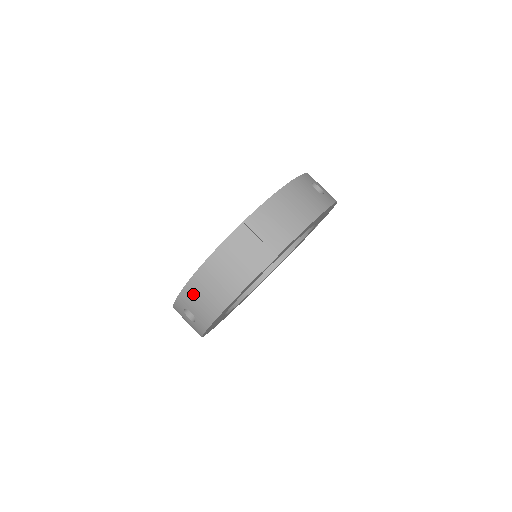
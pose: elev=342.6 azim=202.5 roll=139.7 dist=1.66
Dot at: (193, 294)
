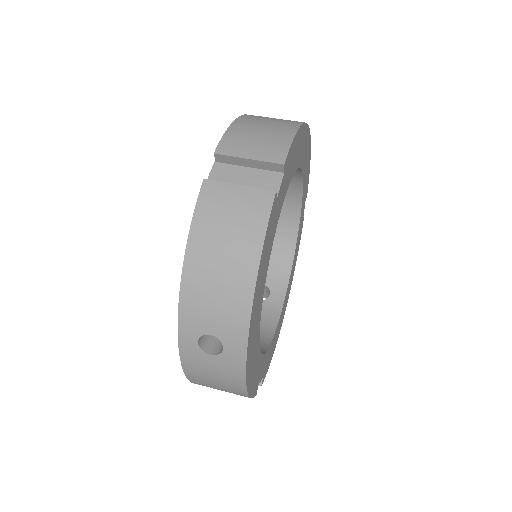
Dot at: (198, 294)
